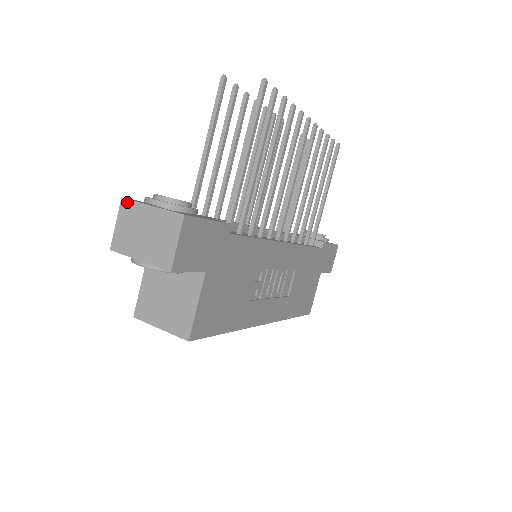
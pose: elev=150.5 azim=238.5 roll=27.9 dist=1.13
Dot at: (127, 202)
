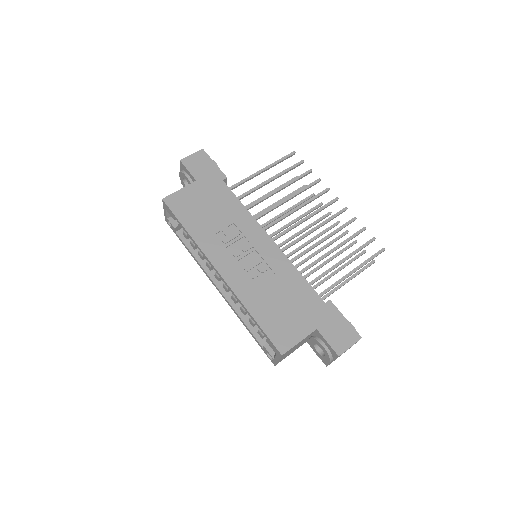
Dot at: occluded
